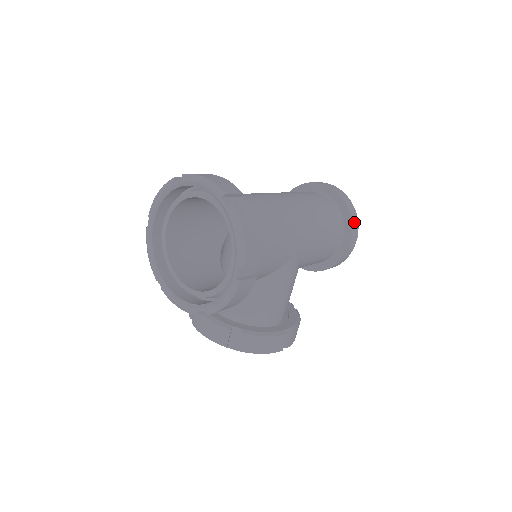
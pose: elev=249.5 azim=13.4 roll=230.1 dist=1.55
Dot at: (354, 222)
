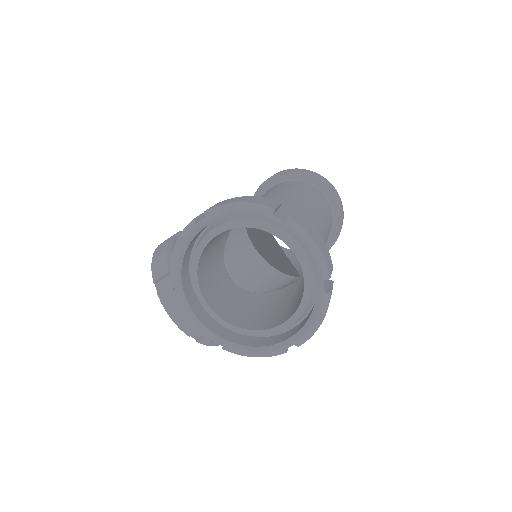
Dot at: (336, 240)
